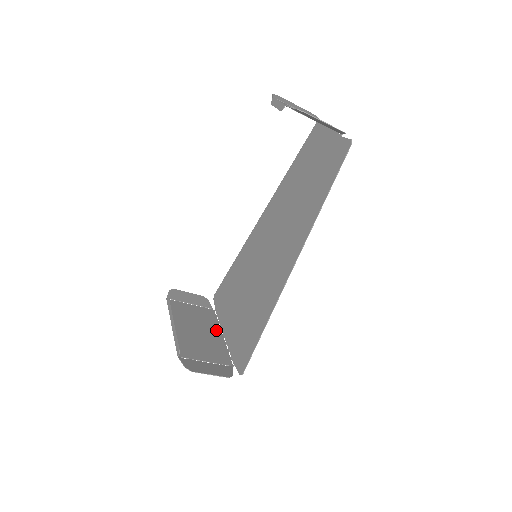
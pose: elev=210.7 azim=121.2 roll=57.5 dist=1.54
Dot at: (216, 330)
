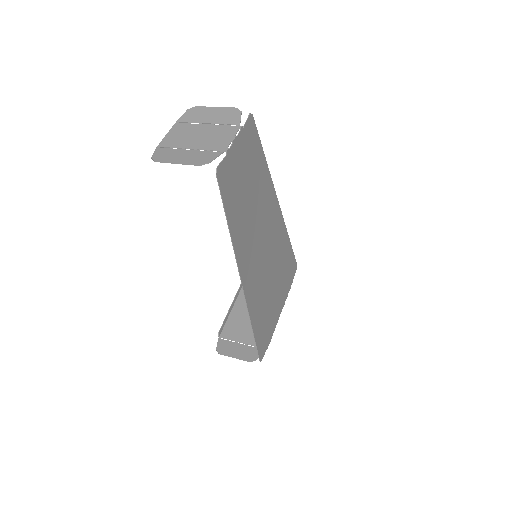
Dot at: occluded
